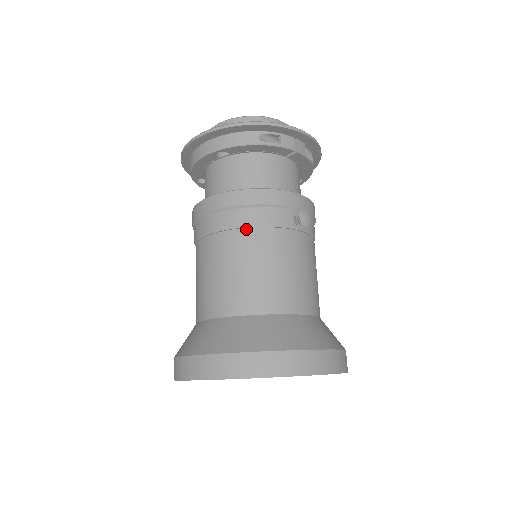
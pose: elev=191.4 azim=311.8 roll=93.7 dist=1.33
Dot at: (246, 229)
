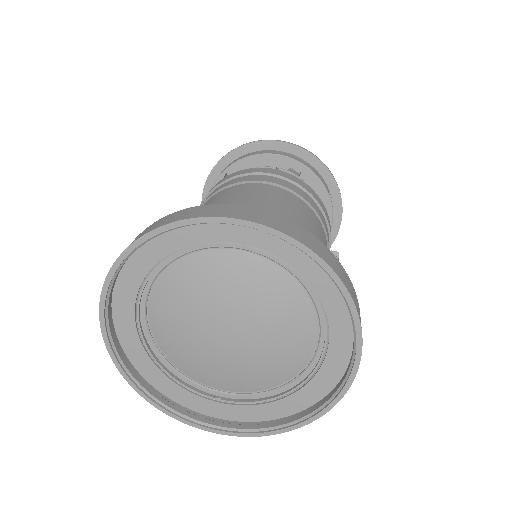
Dot at: (313, 211)
